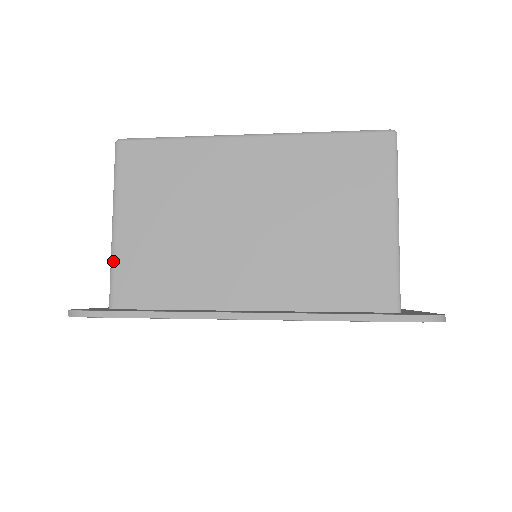
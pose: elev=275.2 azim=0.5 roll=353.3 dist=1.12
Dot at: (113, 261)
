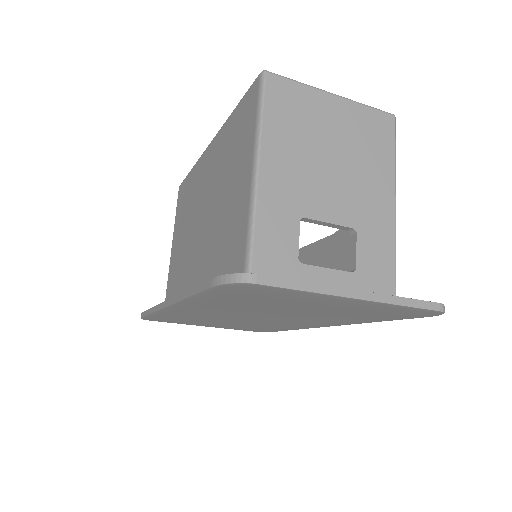
Dot at: (168, 277)
